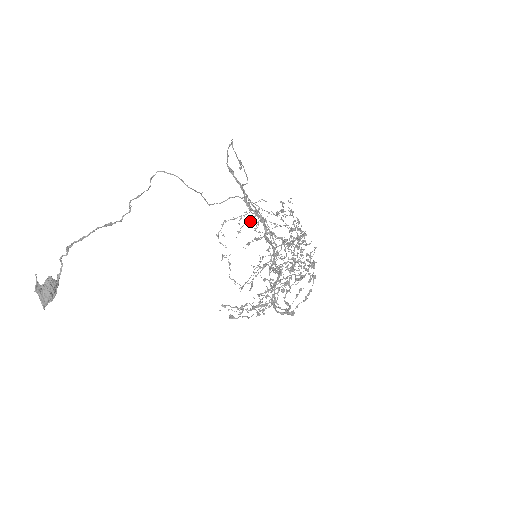
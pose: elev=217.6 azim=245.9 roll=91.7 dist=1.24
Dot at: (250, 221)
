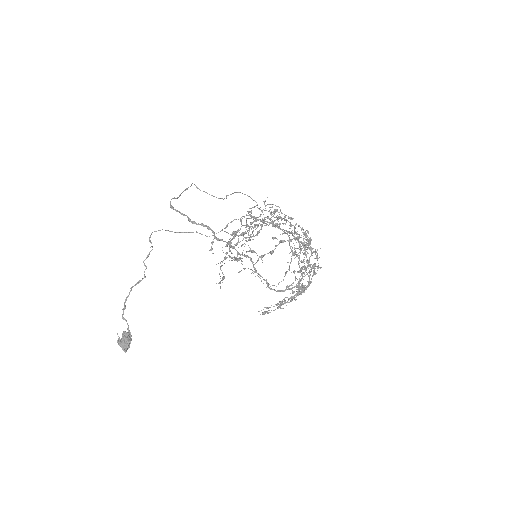
Dot at: (236, 232)
